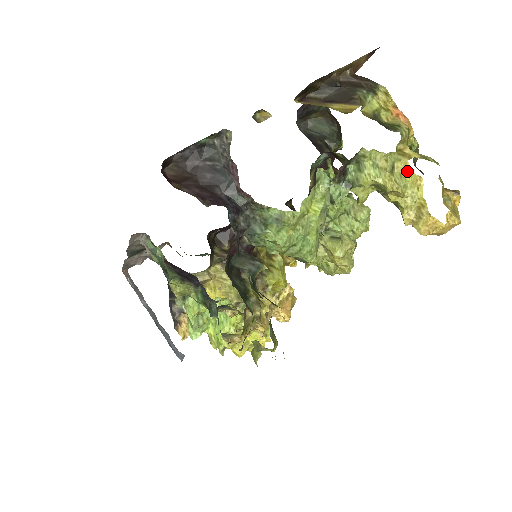
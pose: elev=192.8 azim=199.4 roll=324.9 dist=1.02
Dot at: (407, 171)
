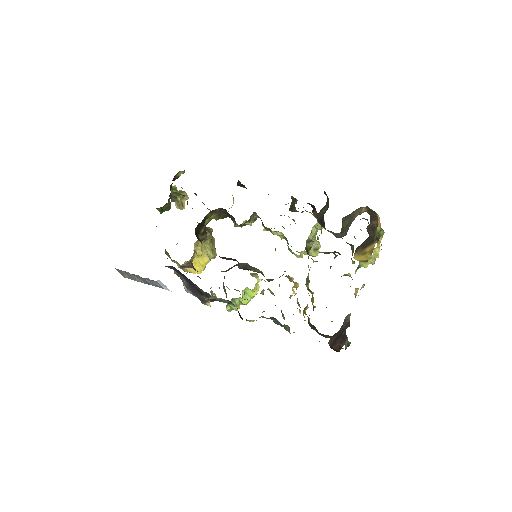
Dot at: (377, 248)
